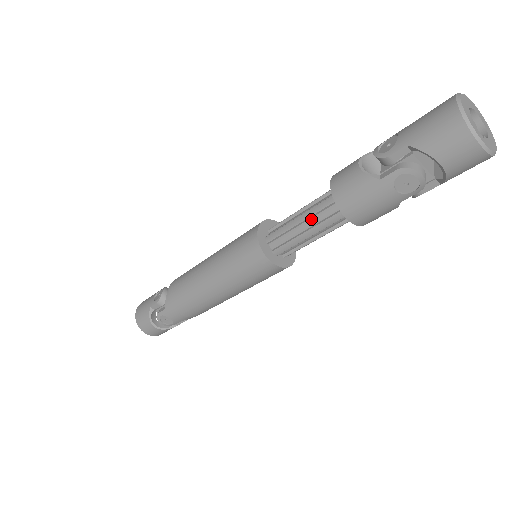
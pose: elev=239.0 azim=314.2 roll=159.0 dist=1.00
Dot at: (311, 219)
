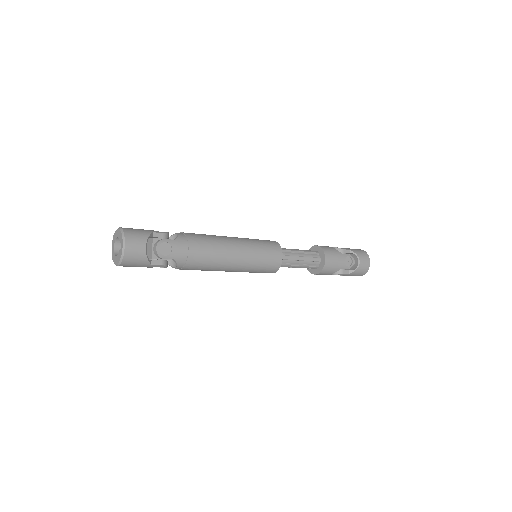
Dot at: (303, 254)
